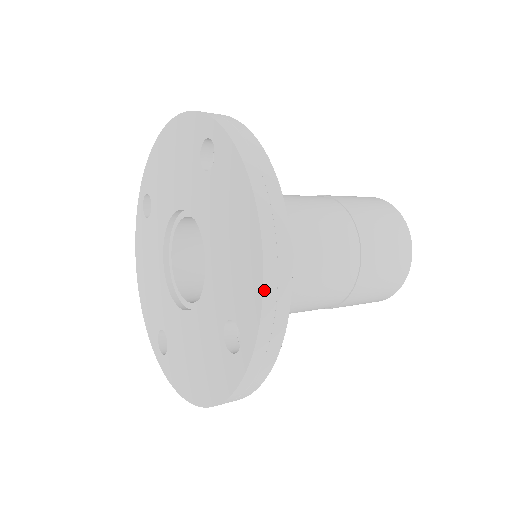
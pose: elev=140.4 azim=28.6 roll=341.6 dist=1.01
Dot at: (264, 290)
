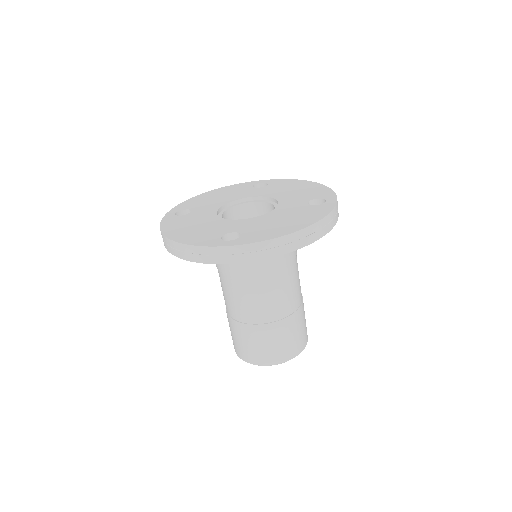
Dot at: (330, 189)
